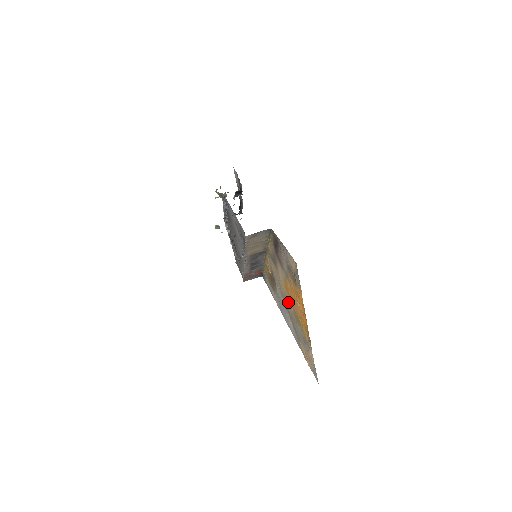
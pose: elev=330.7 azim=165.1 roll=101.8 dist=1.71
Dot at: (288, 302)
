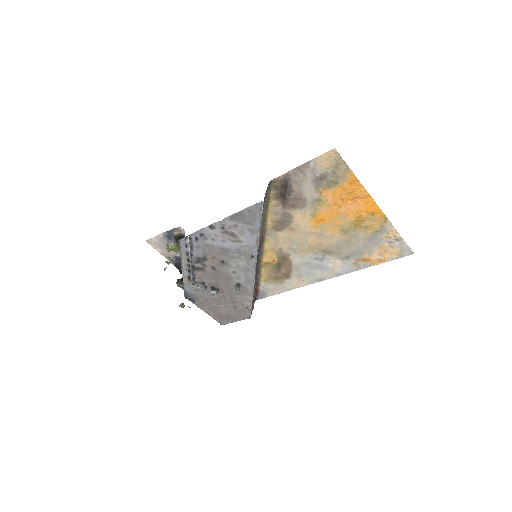
Dot at: (327, 237)
